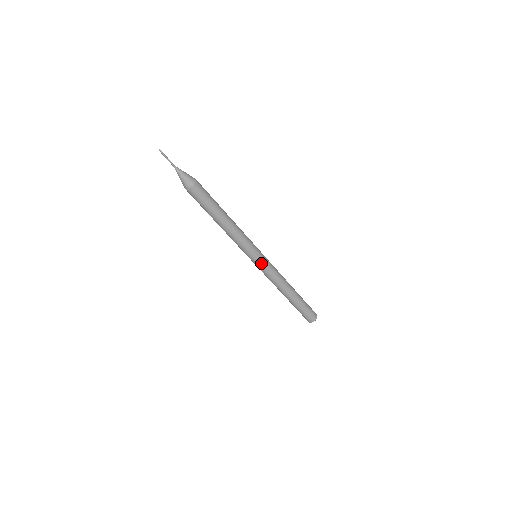
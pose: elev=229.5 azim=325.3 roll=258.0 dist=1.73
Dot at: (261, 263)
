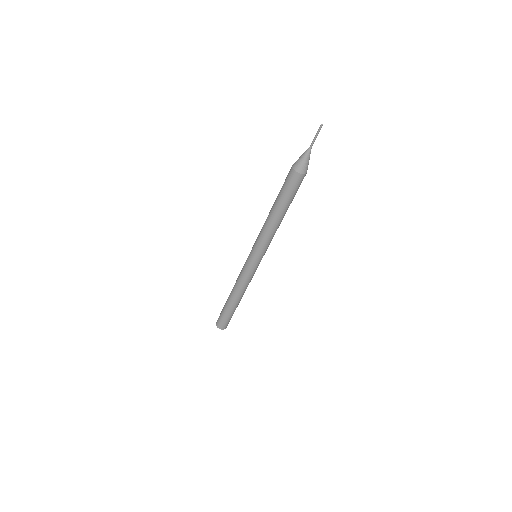
Dot at: (254, 265)
